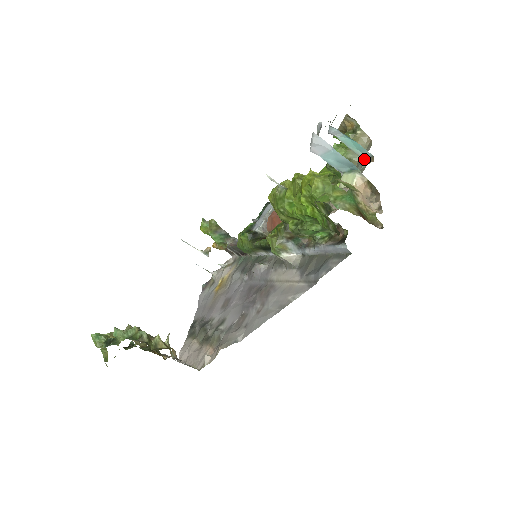
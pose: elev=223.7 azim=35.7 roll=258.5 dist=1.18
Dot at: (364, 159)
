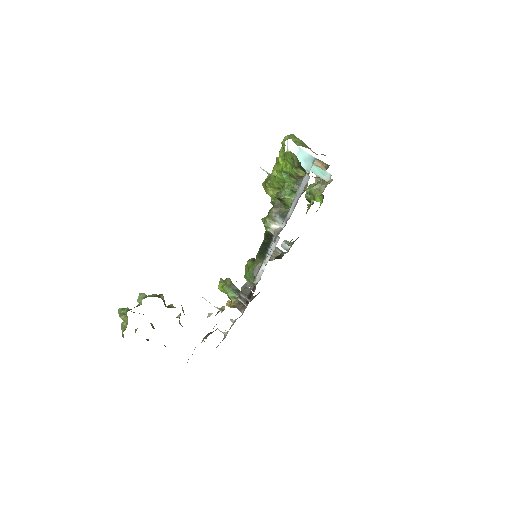
Dot at: (327, 181)
